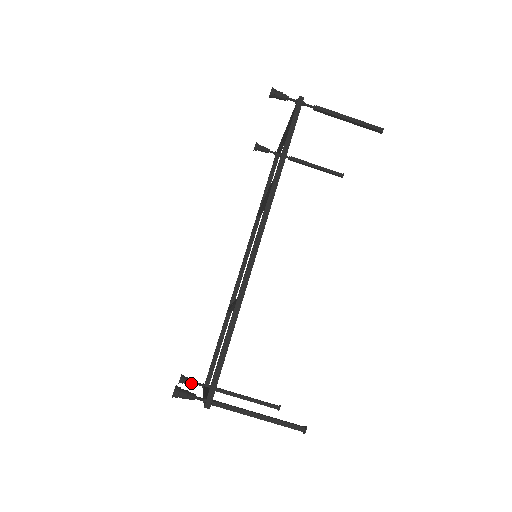
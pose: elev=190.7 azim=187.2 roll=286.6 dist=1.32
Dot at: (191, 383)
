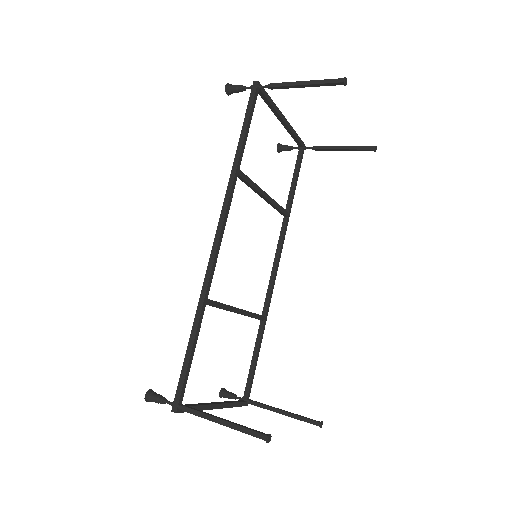
Dot at: (230, 397)
